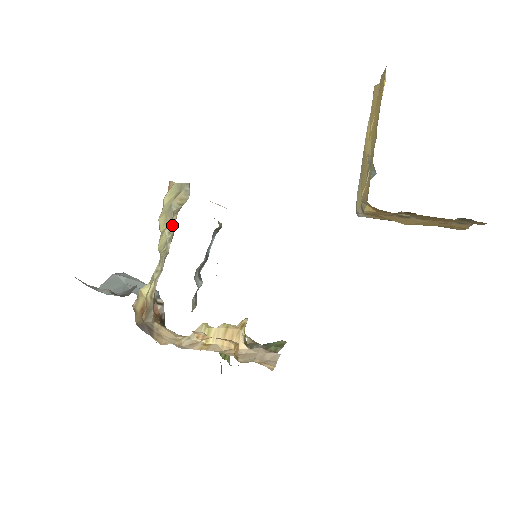
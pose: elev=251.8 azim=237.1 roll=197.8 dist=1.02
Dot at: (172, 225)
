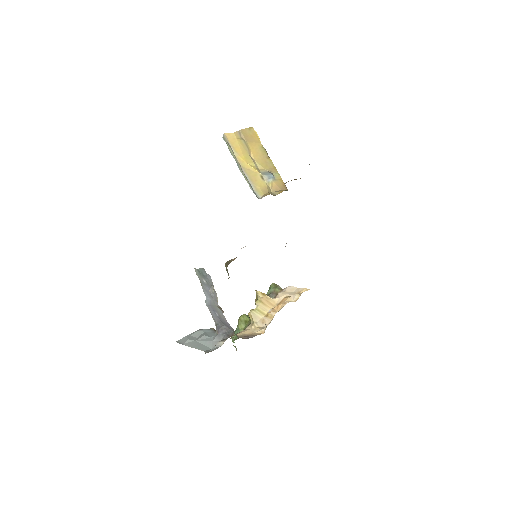
Dot at: occluded
